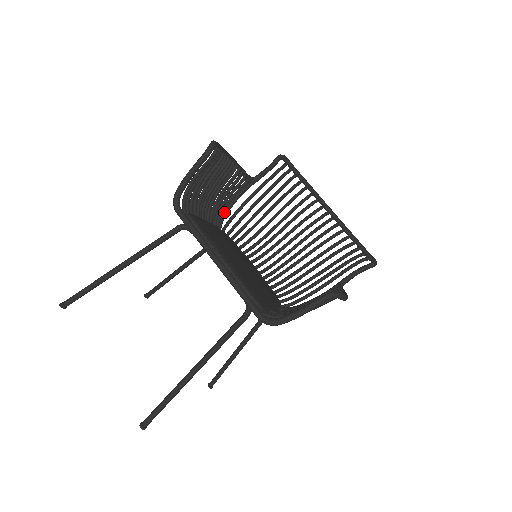
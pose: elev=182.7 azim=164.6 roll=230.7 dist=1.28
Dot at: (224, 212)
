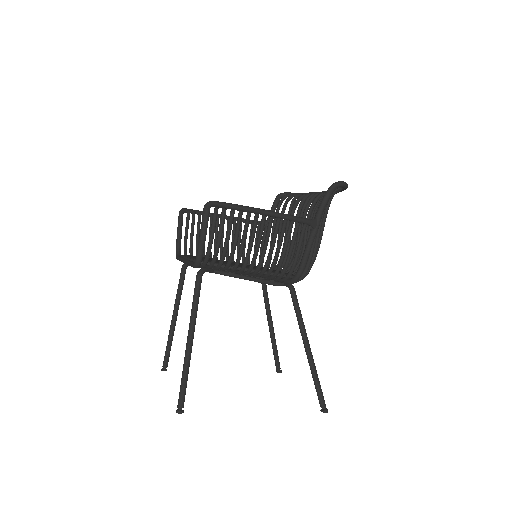
Dot at: (259, 257)
